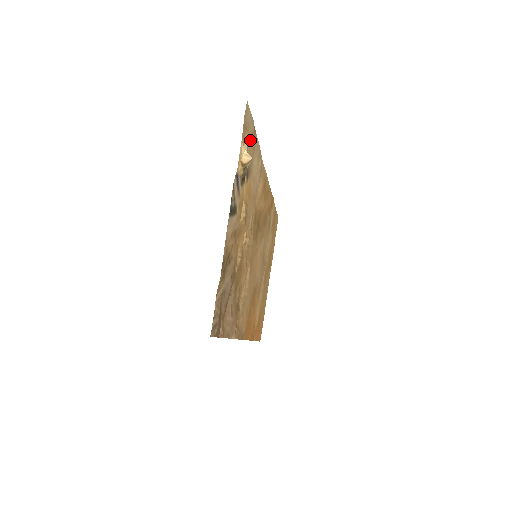
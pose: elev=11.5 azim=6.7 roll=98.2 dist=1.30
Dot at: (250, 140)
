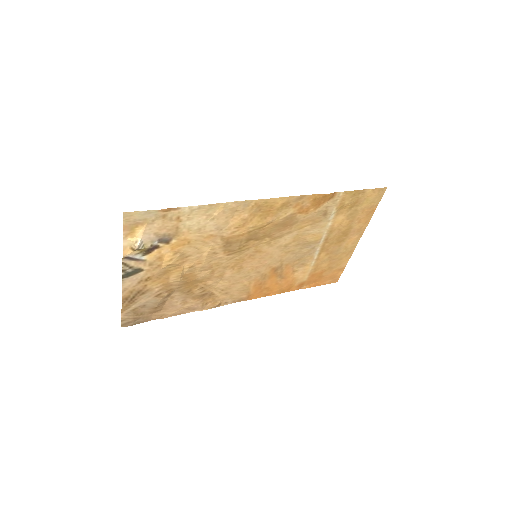
Dot at: (158, 222)
